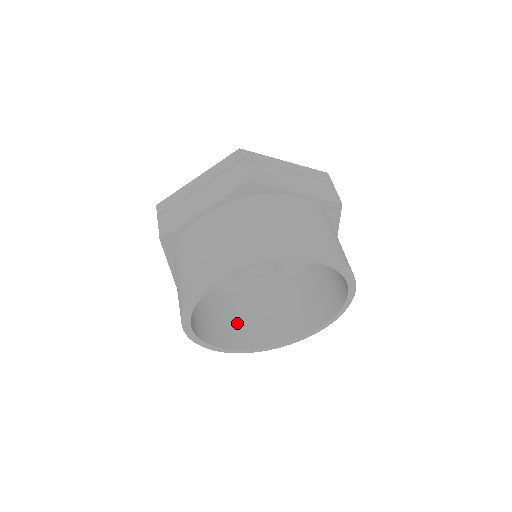
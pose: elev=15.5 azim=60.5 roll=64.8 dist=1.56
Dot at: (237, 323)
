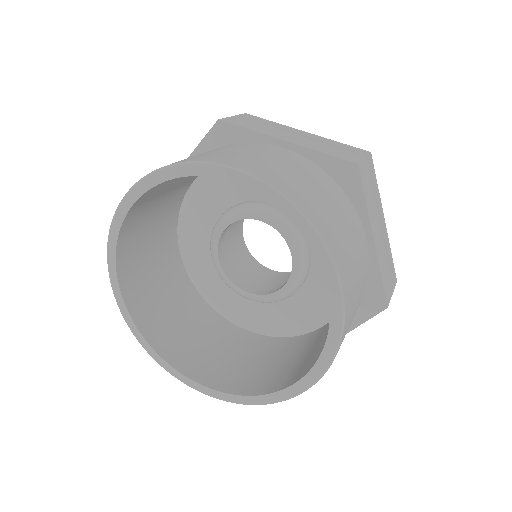
Dot at: (155, 291)
